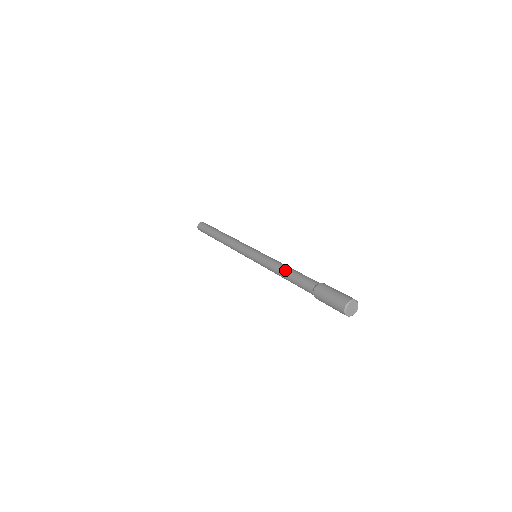
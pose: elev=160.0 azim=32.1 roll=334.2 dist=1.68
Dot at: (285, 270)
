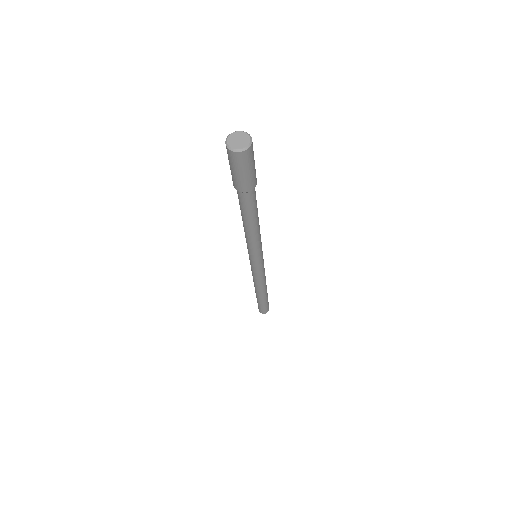
Dot at: occluded
